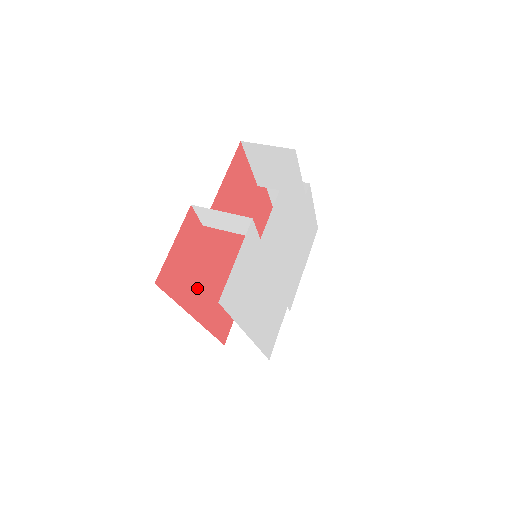
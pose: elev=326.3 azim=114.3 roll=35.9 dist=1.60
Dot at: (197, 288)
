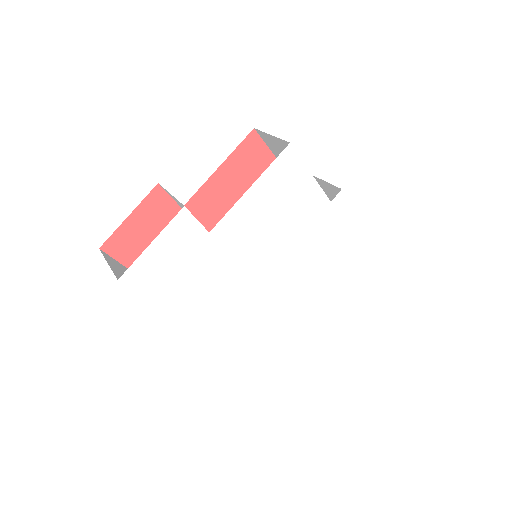
Dot at: occluded
